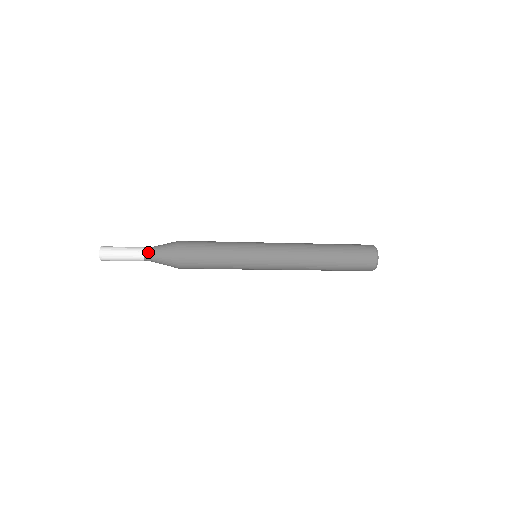
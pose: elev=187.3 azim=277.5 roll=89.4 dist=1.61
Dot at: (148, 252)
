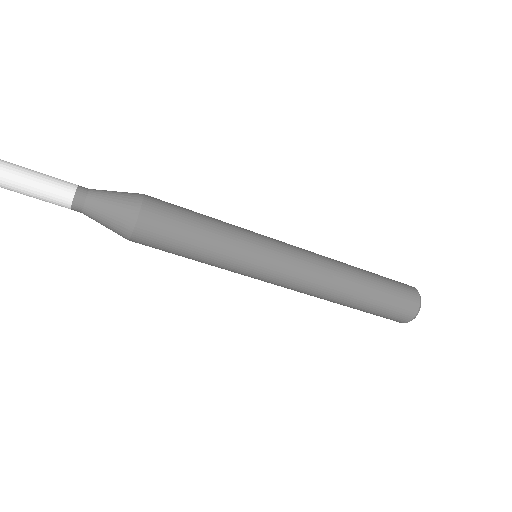
Dot at: (84, 194)
